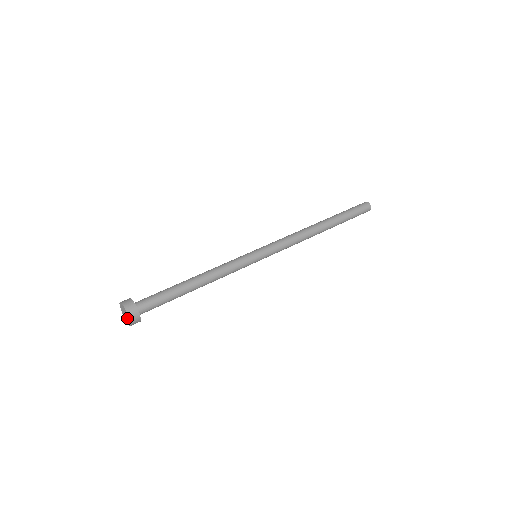
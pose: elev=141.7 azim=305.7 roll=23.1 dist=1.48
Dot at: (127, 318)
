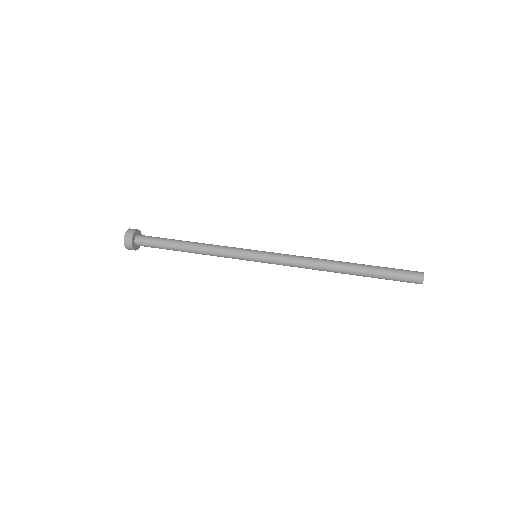
Dot at: occluded
